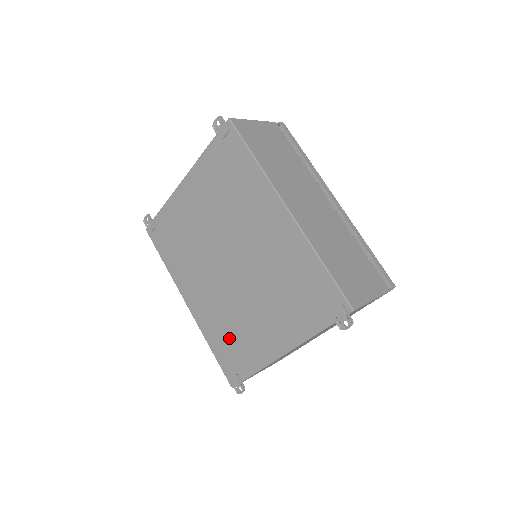
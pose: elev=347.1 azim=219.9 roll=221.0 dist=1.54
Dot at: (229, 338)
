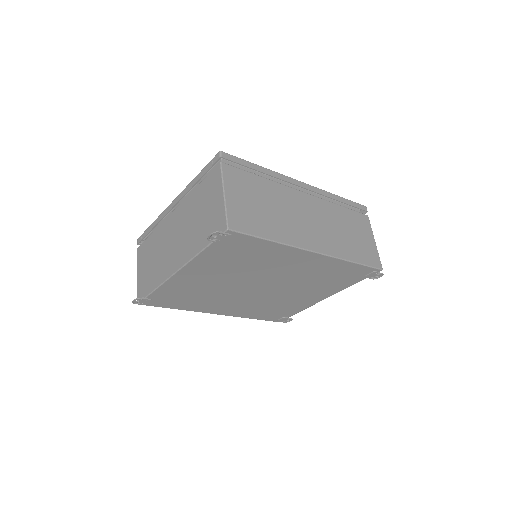
Dot at: (270, 310)
